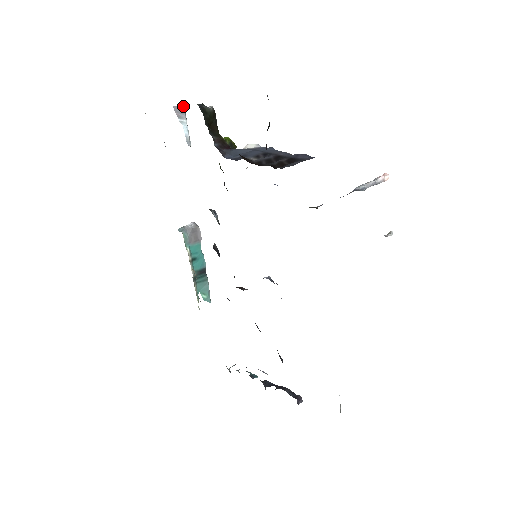
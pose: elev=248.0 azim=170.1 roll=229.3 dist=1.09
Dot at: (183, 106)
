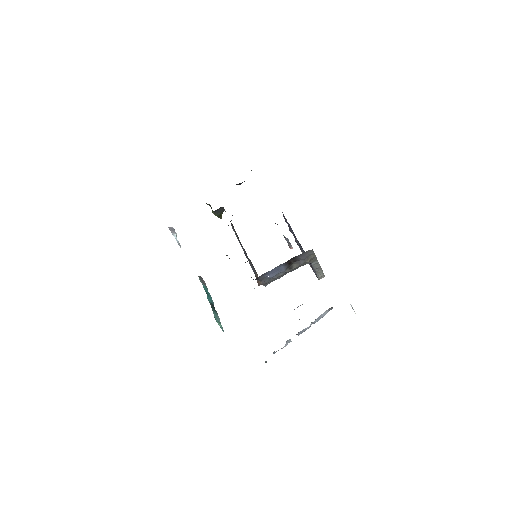
Dot at: (173, 228)
